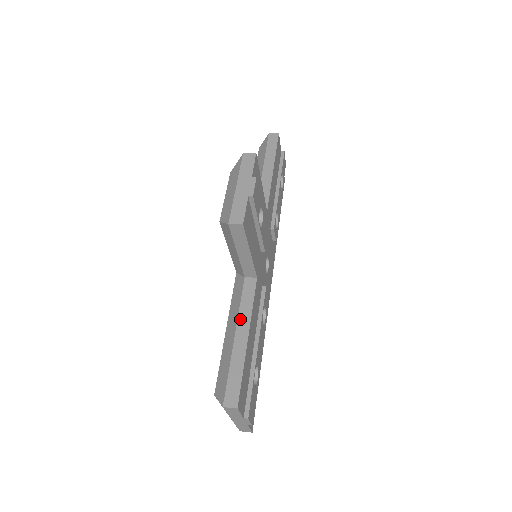
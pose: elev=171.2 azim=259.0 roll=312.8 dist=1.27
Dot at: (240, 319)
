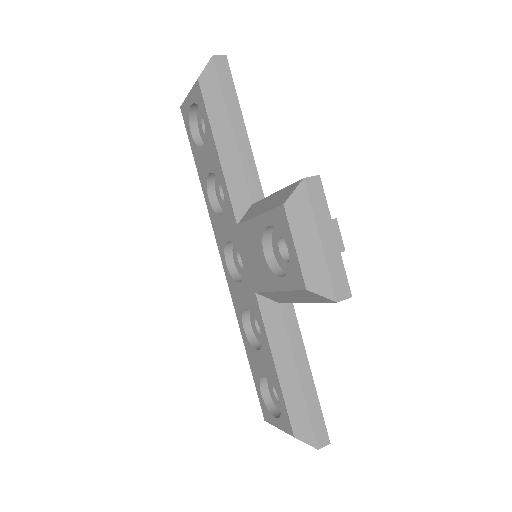
Dot at: (296, 355)
